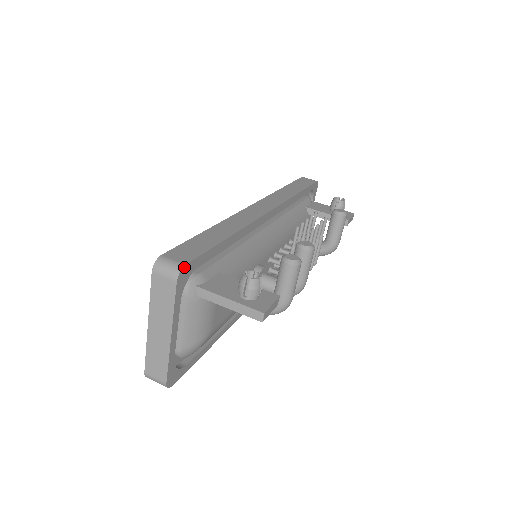
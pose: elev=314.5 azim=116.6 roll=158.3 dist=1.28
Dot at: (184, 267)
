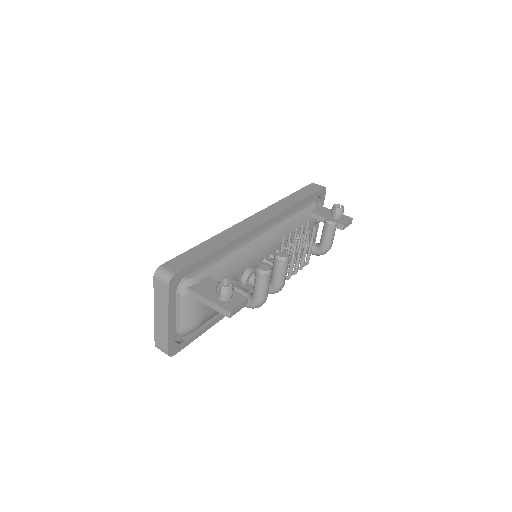
Dot at: (174, 276)
